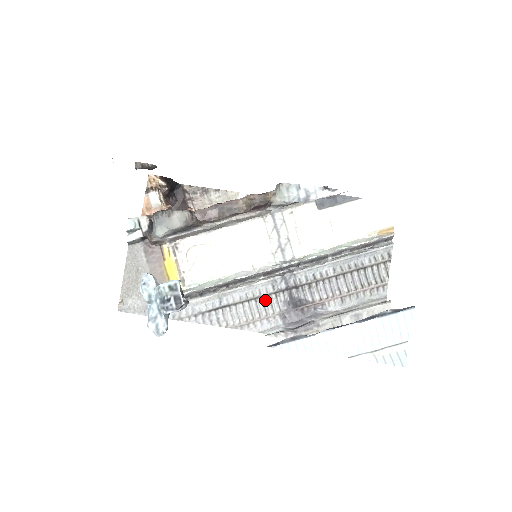
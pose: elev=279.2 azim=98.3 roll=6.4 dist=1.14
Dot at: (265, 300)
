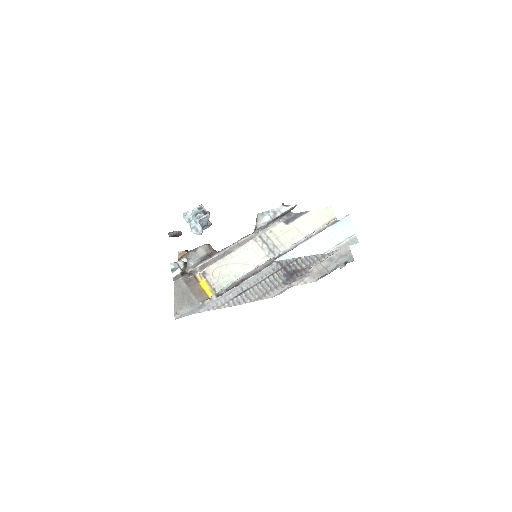
Dot at: (271, 279)
